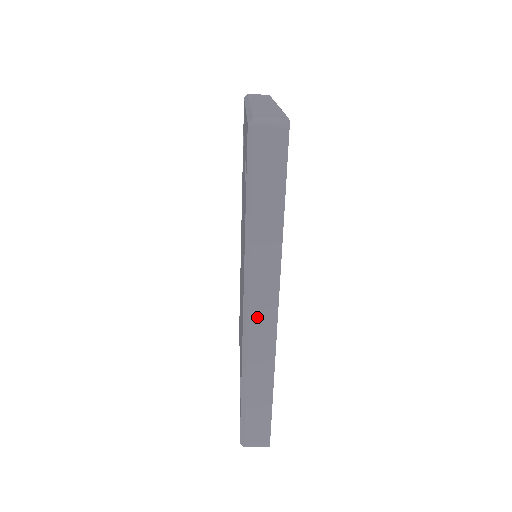
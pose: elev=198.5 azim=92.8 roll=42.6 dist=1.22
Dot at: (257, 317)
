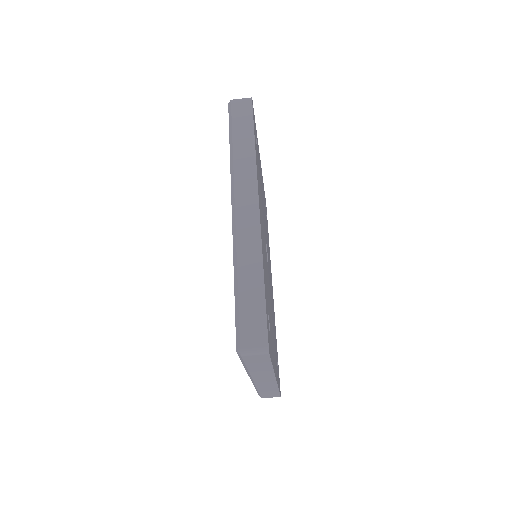
Dot at: (242, 208)
